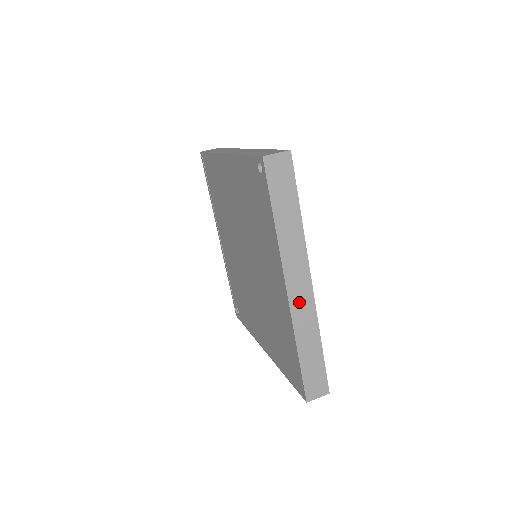
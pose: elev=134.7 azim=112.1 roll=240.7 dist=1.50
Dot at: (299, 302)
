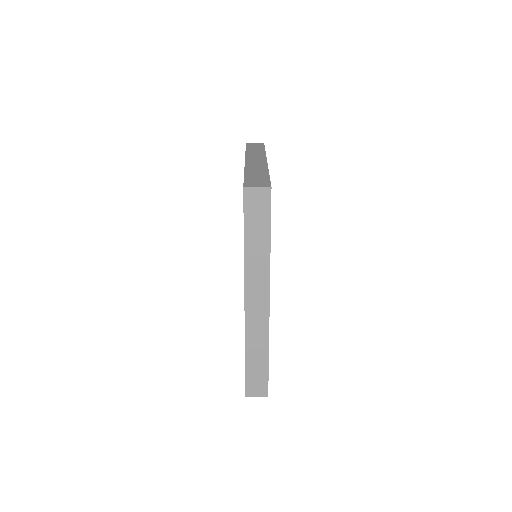
Dot at: (254, 315)
